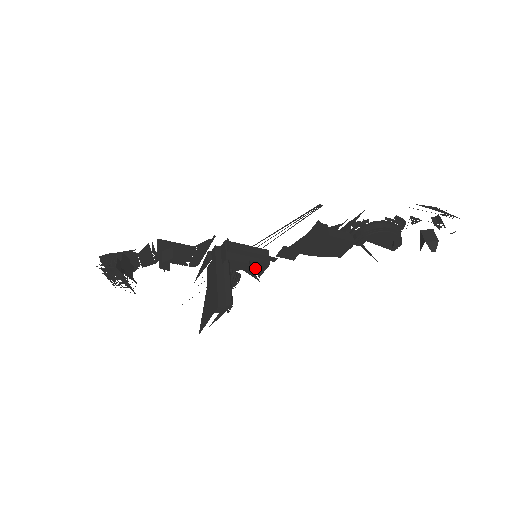
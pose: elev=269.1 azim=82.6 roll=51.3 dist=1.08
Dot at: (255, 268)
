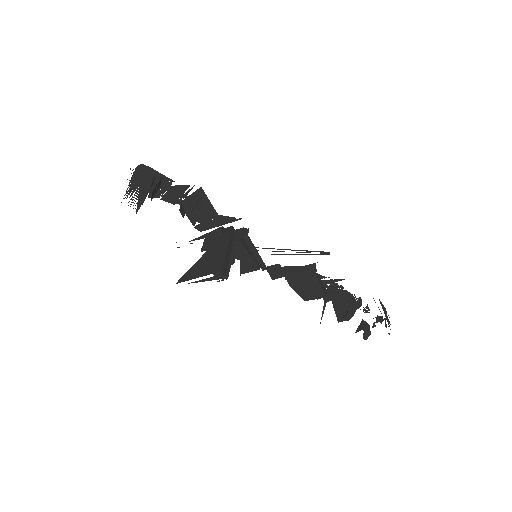
Dot at: (247, 265)
